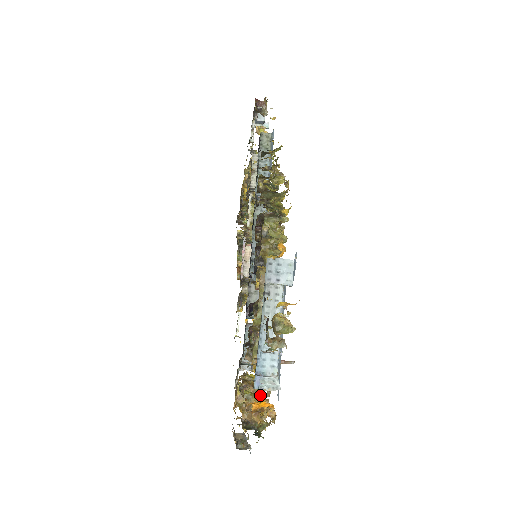
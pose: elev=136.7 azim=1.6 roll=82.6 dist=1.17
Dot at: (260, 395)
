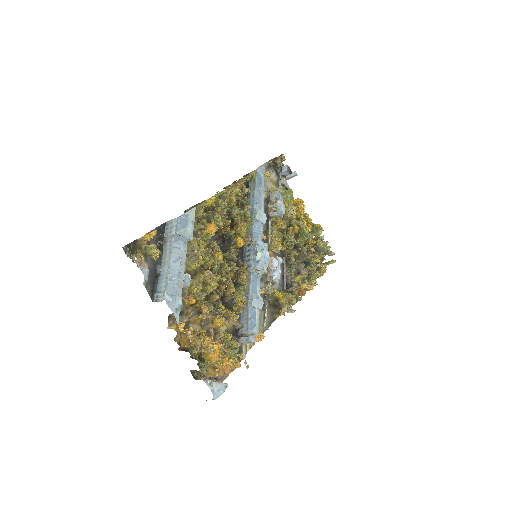
Dot at: (215, 339)
